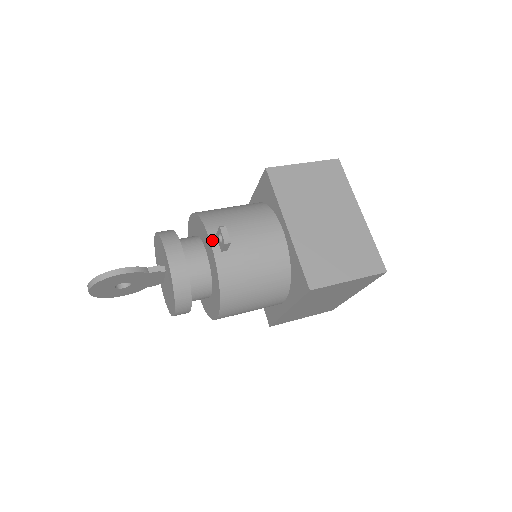
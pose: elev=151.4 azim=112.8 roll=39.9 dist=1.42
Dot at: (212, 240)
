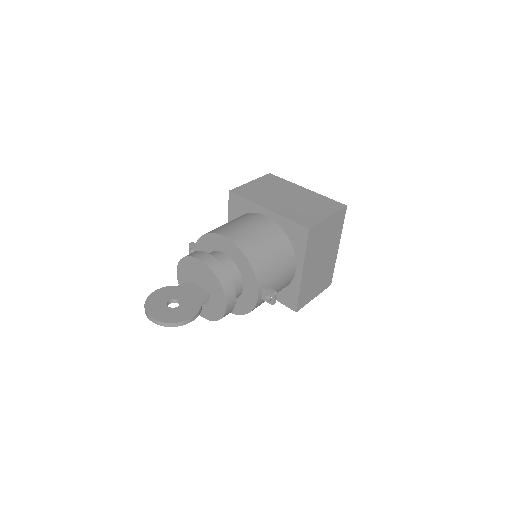
Dot at: (259, 293)
